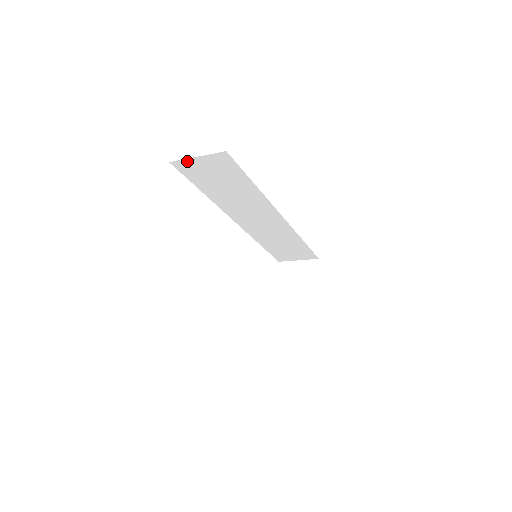
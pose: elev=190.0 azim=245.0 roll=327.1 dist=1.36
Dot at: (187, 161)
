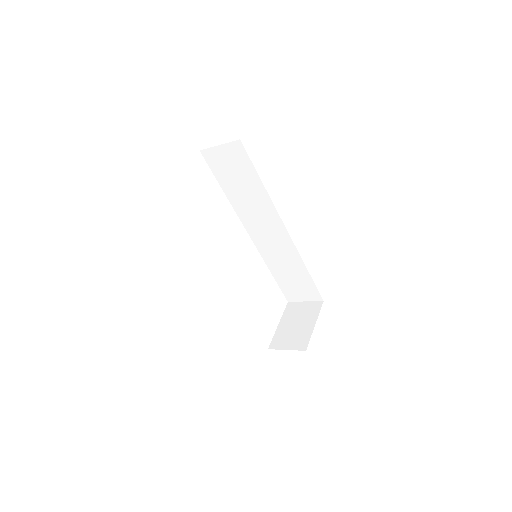
Dot at: (212, 150)
